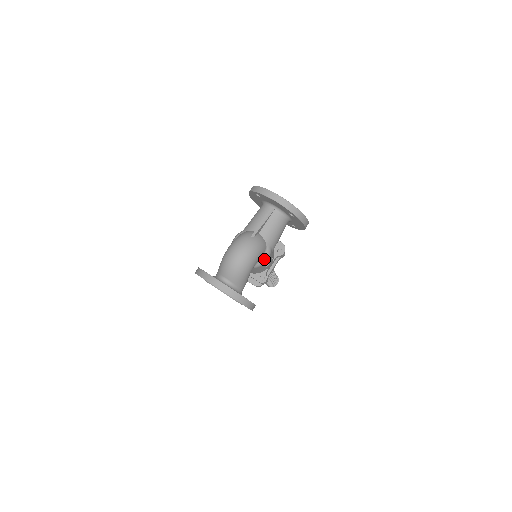
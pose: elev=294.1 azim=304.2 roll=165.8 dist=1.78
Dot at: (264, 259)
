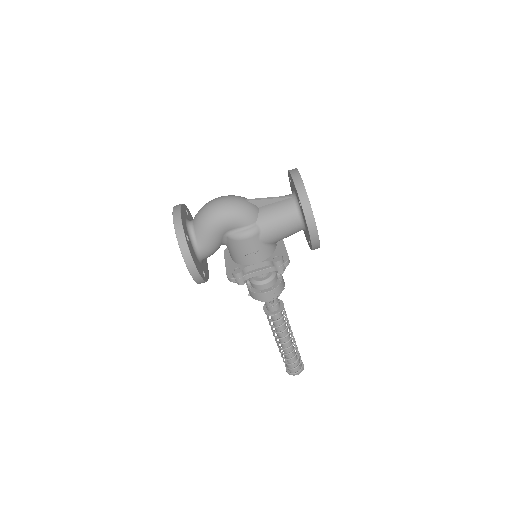
Dot at: (243, 233)
